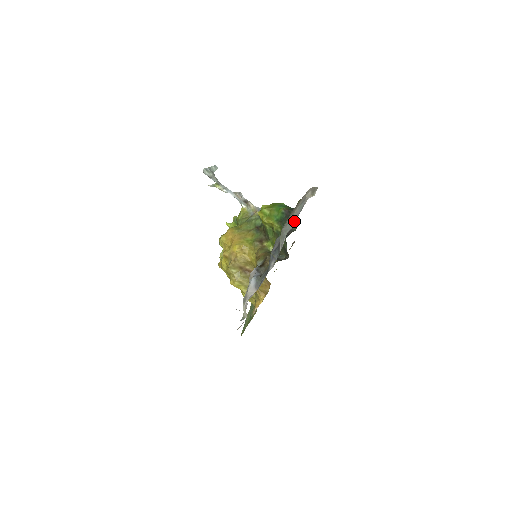
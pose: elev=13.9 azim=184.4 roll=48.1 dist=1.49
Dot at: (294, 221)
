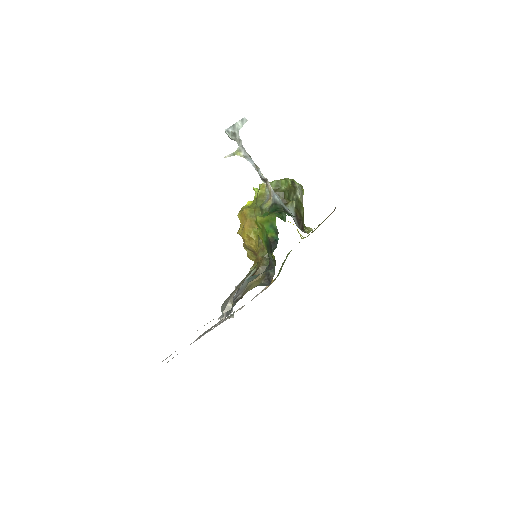
Dot at: occluded
